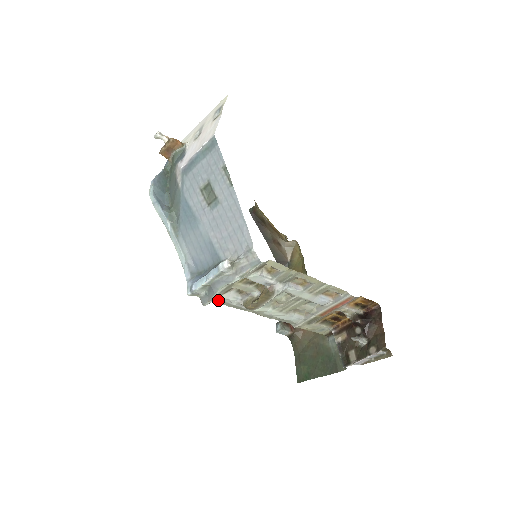
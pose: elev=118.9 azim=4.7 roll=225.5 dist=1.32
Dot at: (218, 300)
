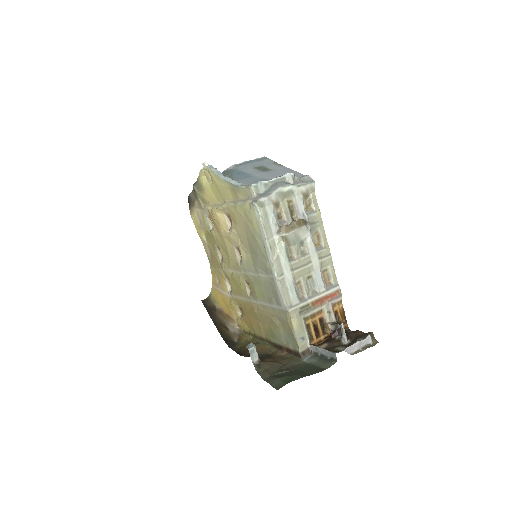
Dot at: (266, 208)
